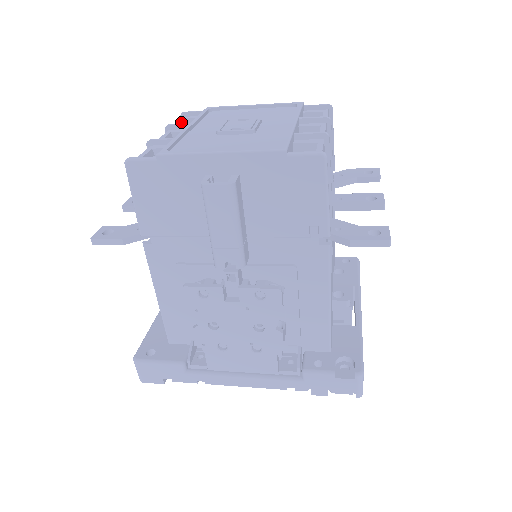
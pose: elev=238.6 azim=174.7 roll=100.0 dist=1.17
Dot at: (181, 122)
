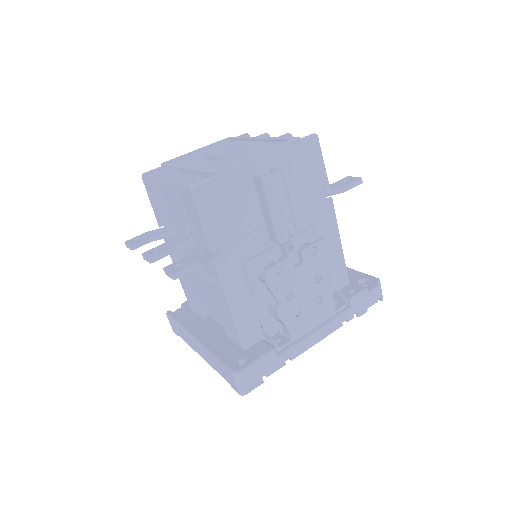
Dot at: (155, 177)
